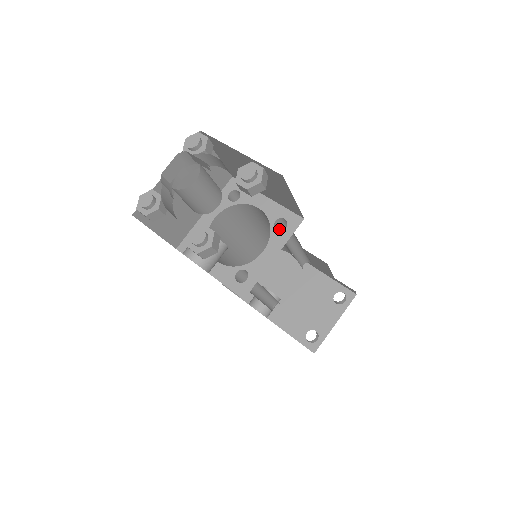
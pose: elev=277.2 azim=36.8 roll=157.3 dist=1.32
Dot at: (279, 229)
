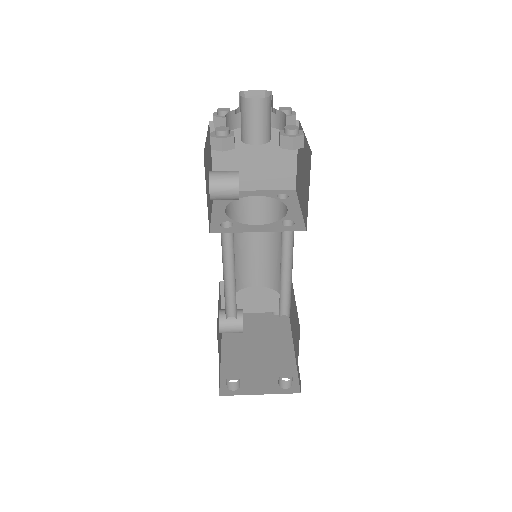
Dot at: (286, 234)
